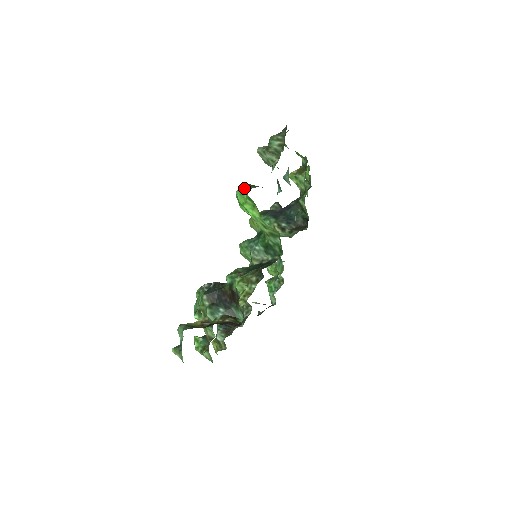
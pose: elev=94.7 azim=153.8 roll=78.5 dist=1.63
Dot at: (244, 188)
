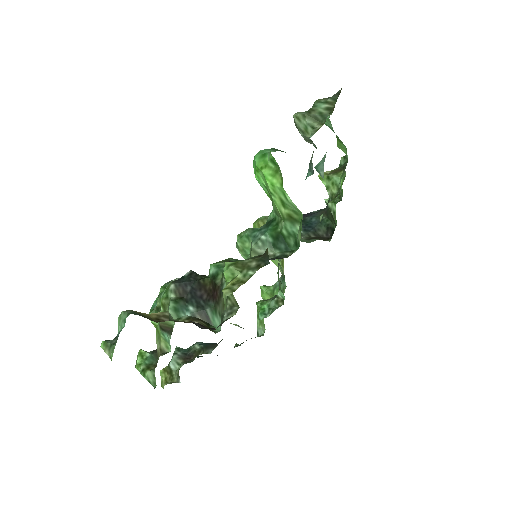
Dot at: (267, 150)
